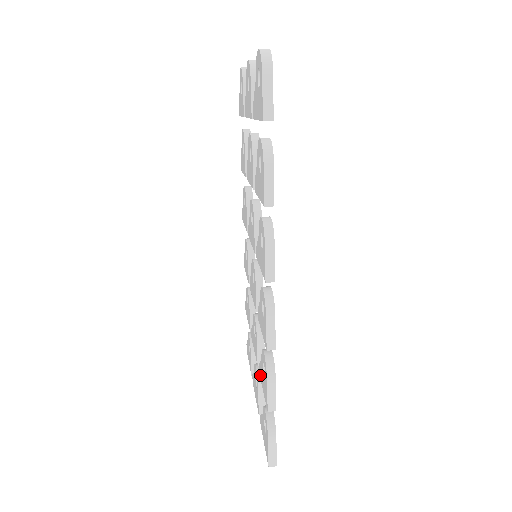
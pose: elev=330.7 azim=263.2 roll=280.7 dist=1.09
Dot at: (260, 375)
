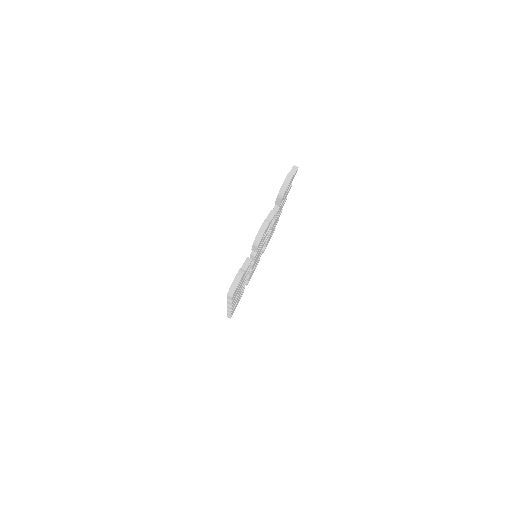
Dot at: occluded
